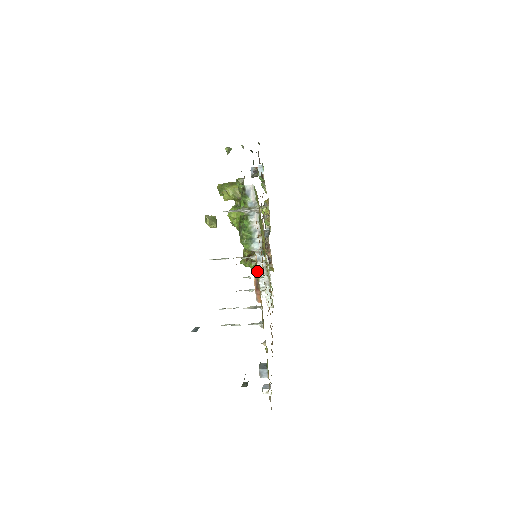
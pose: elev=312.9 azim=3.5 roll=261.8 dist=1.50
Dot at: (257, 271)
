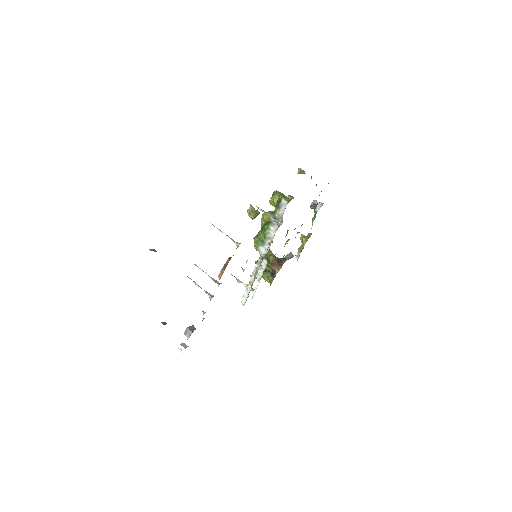
Dot at: occluded
